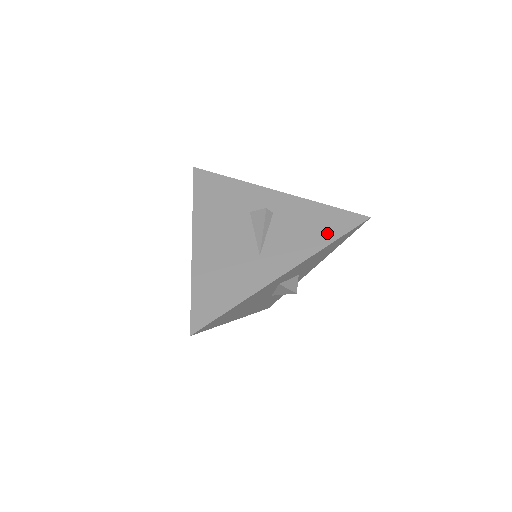
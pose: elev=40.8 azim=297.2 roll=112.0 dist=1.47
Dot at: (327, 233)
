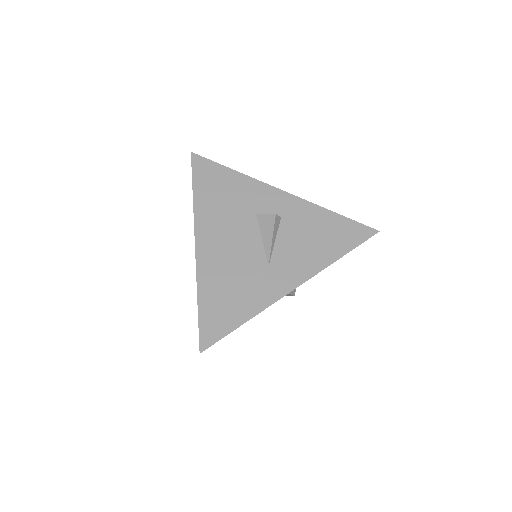
Dot at: (337, 246)
